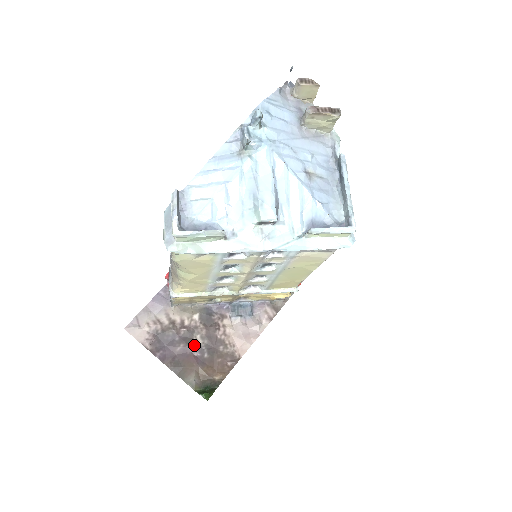
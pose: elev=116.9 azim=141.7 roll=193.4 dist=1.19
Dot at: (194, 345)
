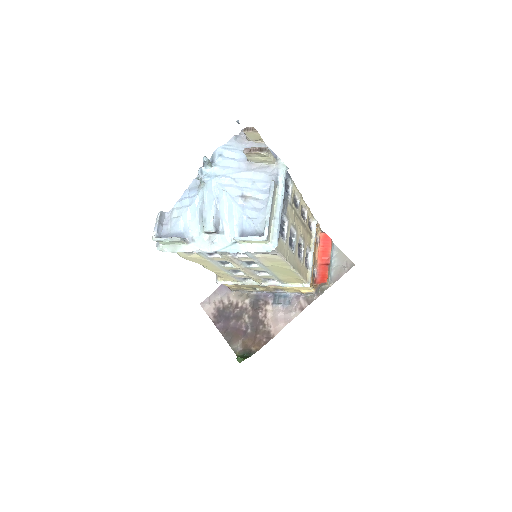
Dot at: (242, 322)
